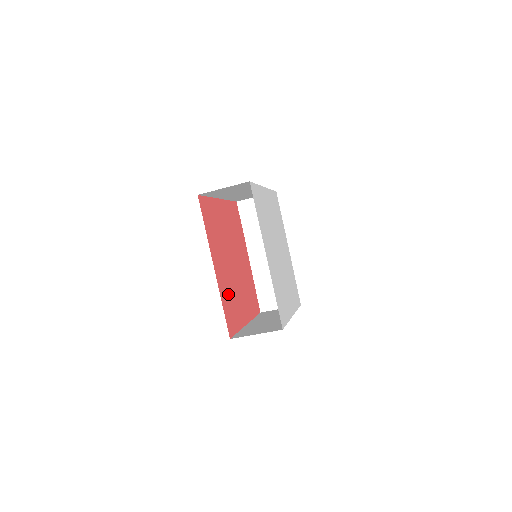
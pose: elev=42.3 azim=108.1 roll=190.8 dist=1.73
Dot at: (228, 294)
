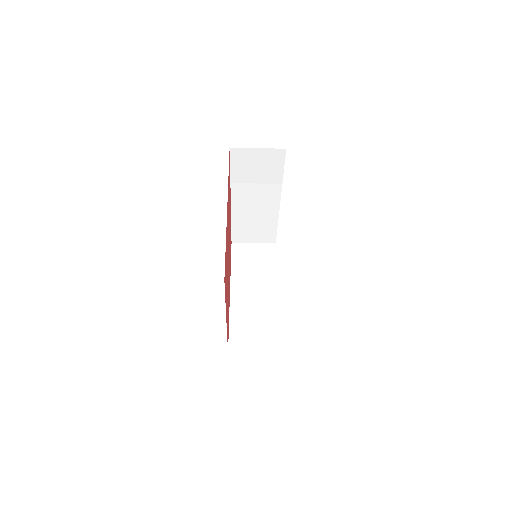
Dot at: occluded
